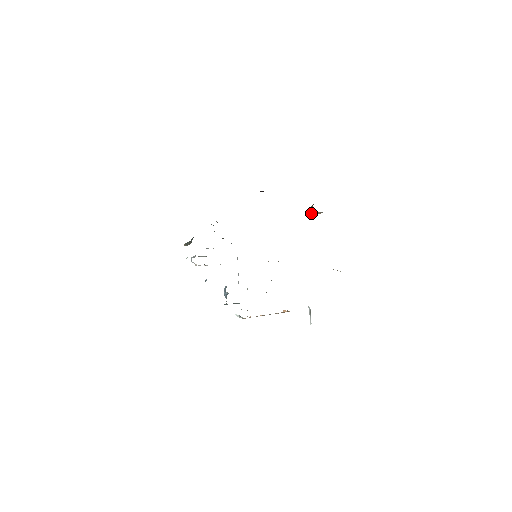
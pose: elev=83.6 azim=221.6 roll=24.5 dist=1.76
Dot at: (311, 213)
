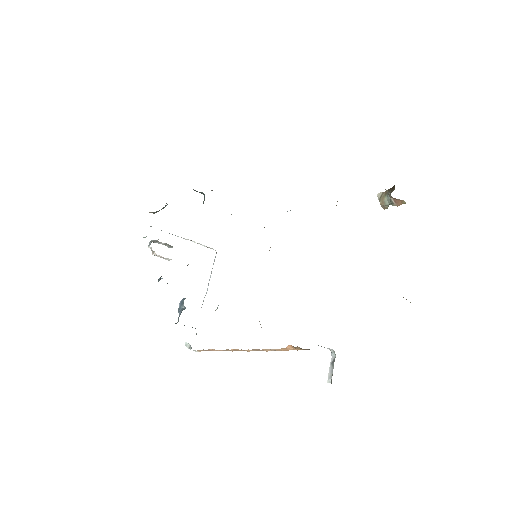
Dot at: (381, 202)
